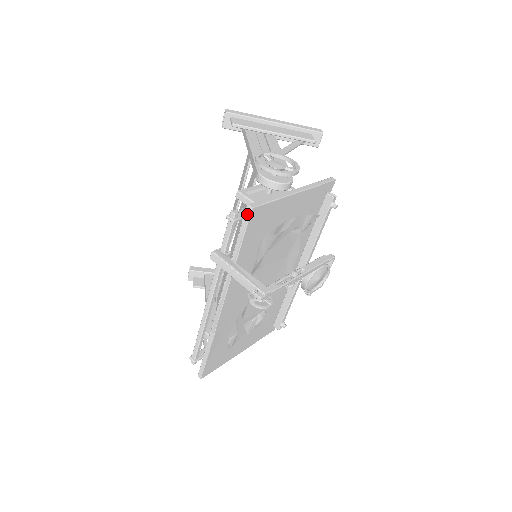
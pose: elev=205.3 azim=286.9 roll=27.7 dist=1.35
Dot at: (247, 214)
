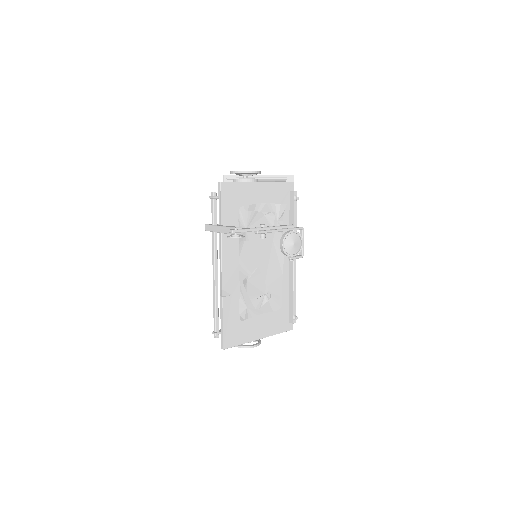
Dot at: (219, 188)
